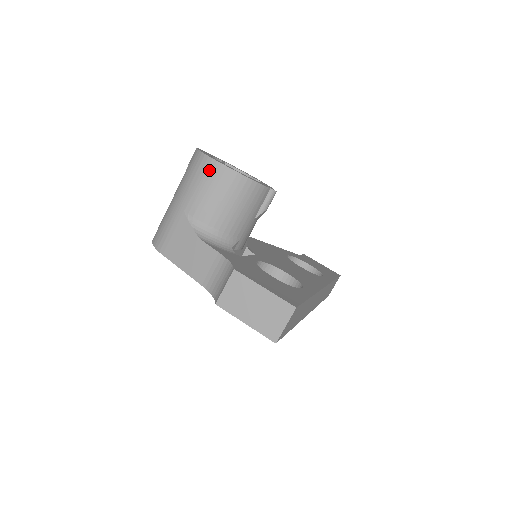
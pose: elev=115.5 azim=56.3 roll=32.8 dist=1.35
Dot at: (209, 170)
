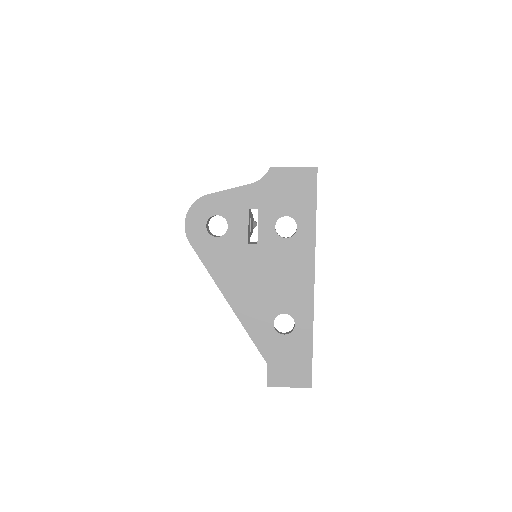
Dot at: occluded
